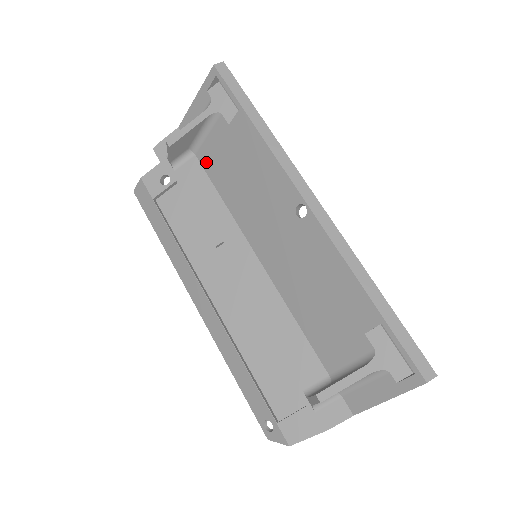
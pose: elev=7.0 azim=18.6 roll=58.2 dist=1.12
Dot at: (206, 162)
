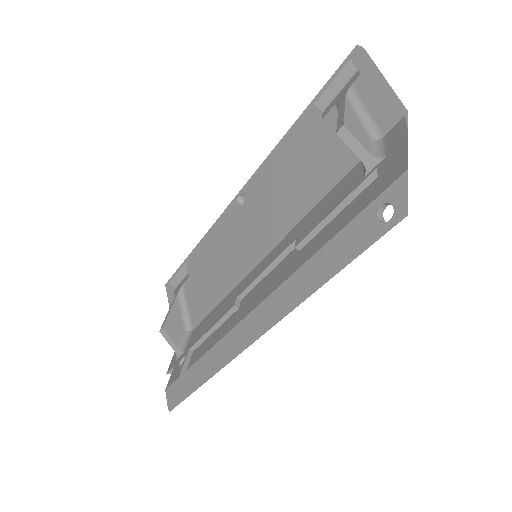
Dot at: (199, 316)
